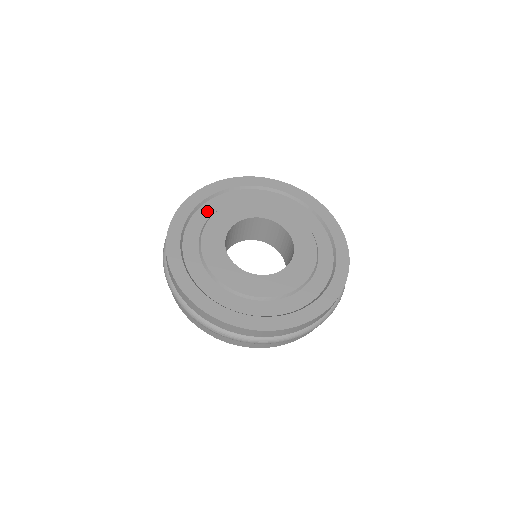
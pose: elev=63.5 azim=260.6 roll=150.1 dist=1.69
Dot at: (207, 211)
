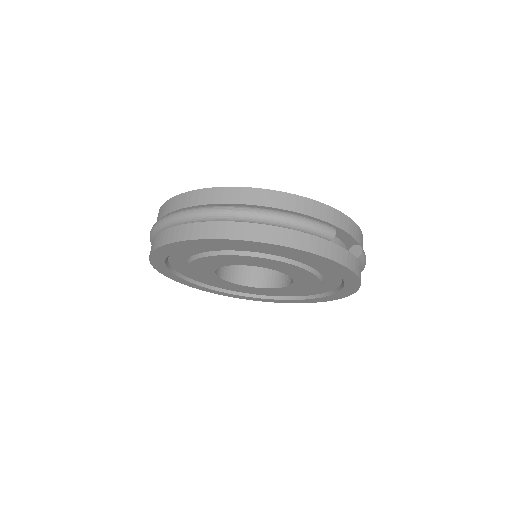
Dot at: (182, 269)
